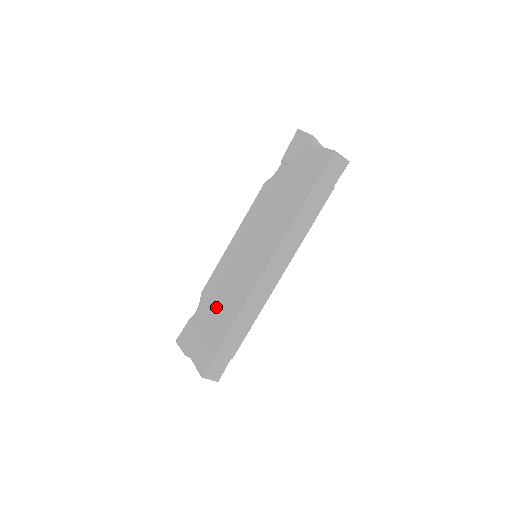
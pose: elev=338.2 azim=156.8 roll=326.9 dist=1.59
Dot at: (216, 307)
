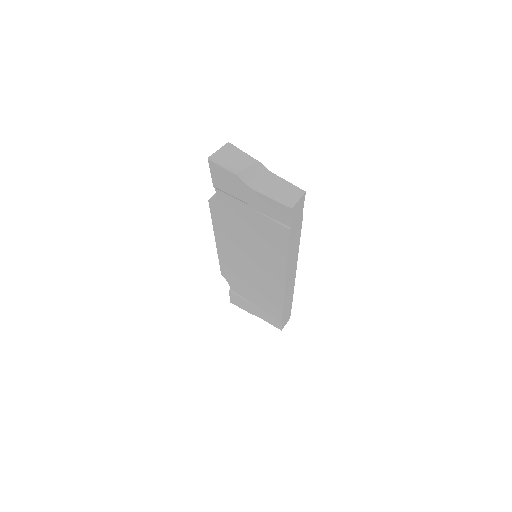
Dot at: (252, 293)
